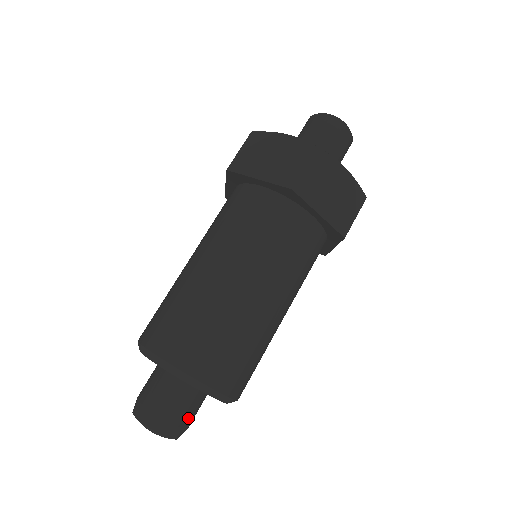
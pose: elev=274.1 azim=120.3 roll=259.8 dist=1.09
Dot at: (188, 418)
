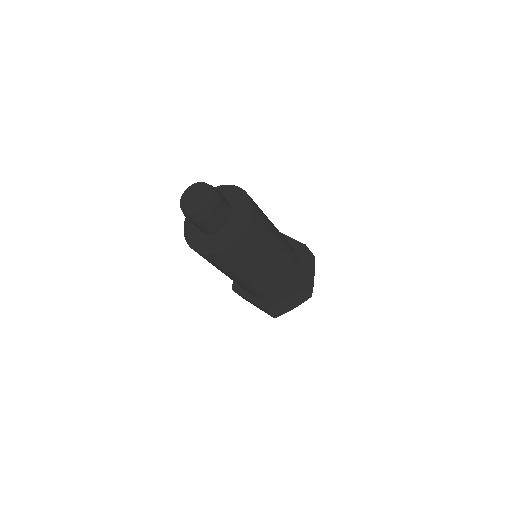
Dot at: (219, 212)
